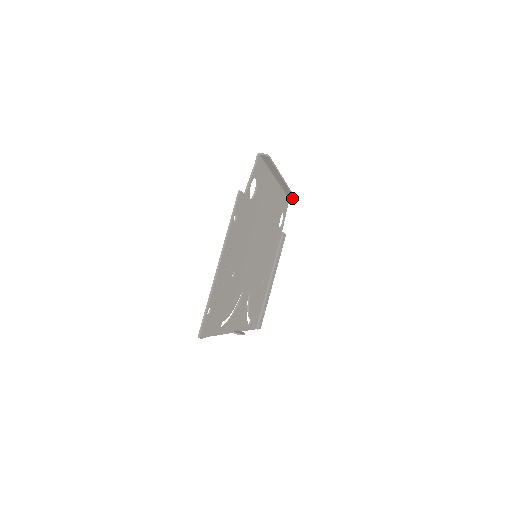
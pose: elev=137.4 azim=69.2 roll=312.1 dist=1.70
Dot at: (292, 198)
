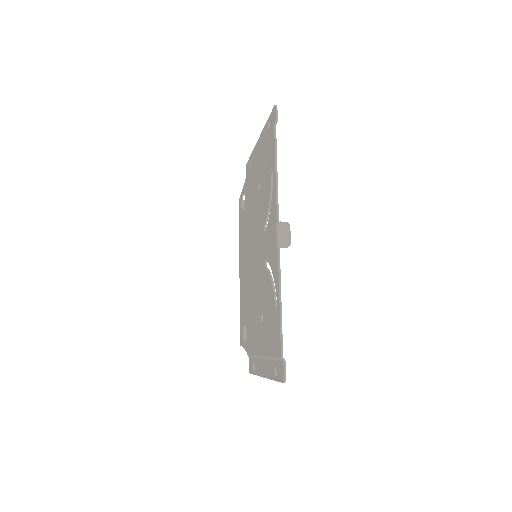
Dot at: (246, 335)
